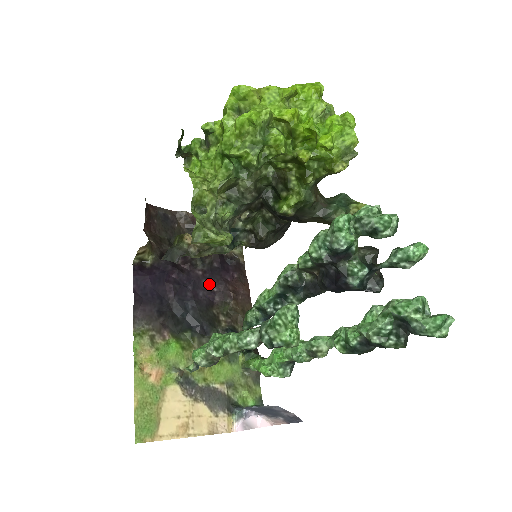
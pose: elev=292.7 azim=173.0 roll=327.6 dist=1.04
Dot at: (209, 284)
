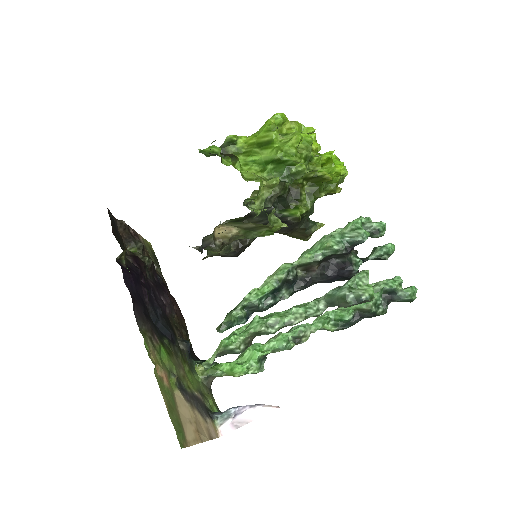
Dot at: (160, 296)
